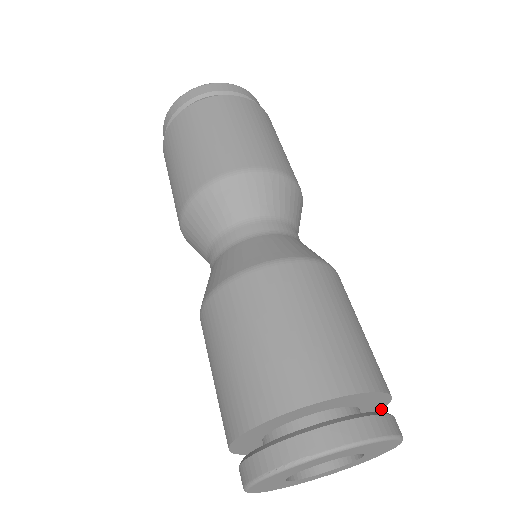
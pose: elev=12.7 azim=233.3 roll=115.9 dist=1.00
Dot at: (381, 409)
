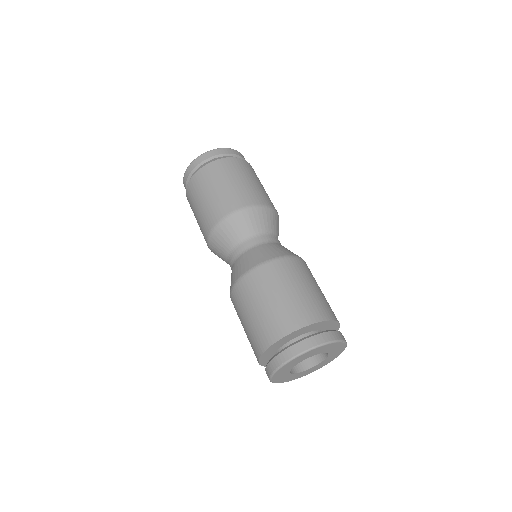
Dot at: (339, 326)
